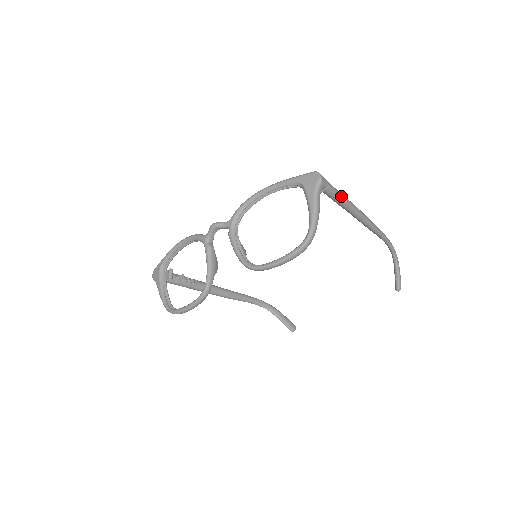
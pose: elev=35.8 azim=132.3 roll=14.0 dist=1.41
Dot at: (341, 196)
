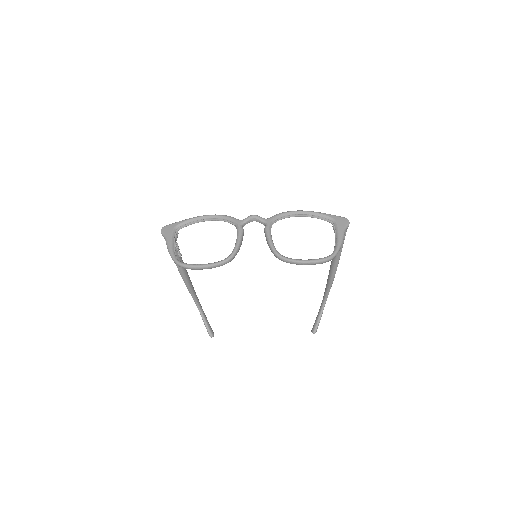
Dot at: (343, 243)
